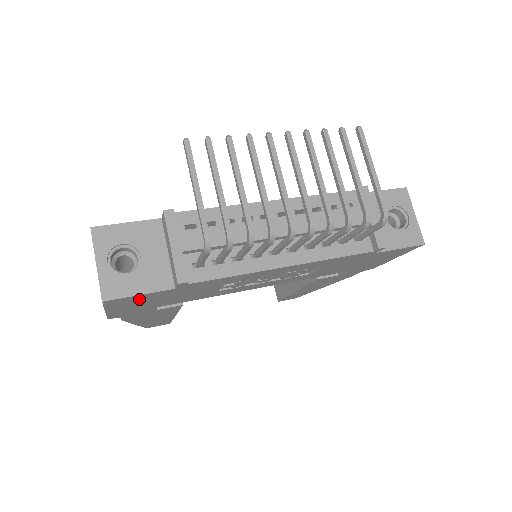
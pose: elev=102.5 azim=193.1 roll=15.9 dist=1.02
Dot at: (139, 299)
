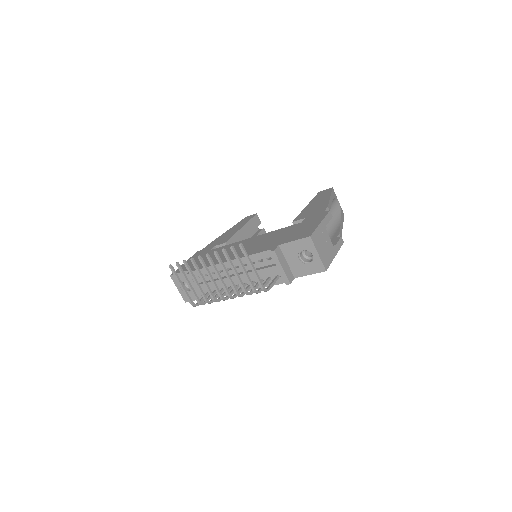
Dot at: occluded
